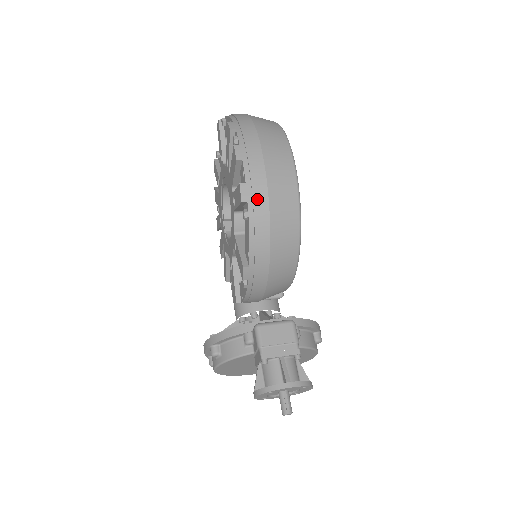
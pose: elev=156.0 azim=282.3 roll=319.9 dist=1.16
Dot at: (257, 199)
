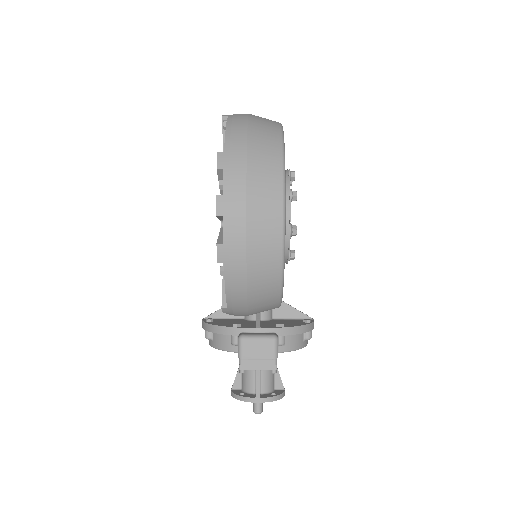
Dot at: (234, 261)
